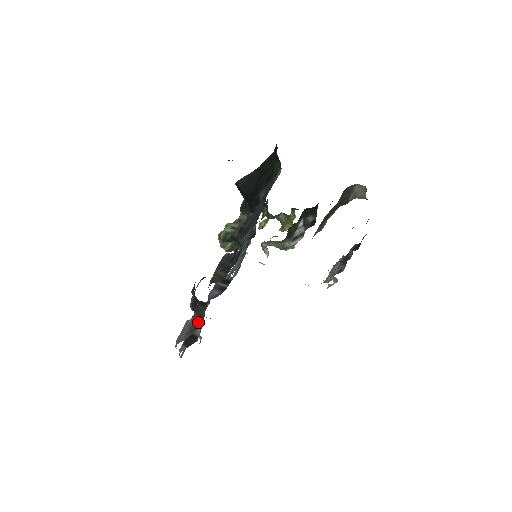
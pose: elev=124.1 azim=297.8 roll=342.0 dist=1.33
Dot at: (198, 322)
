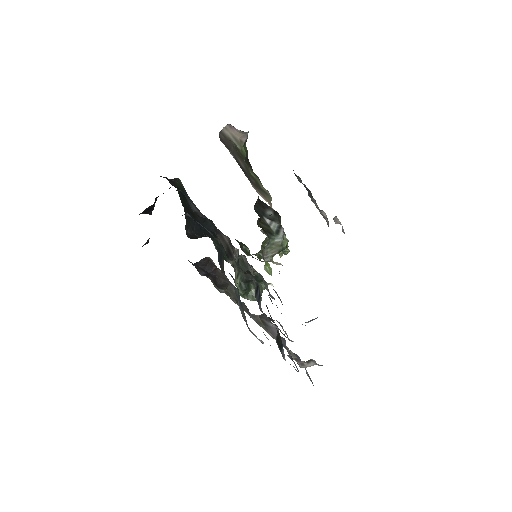
Dot at: (238, 294)
